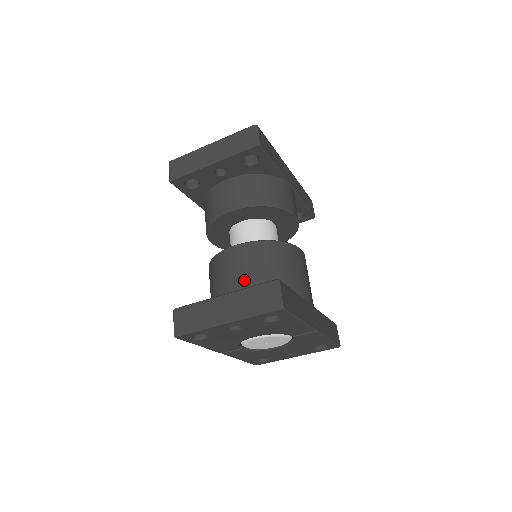
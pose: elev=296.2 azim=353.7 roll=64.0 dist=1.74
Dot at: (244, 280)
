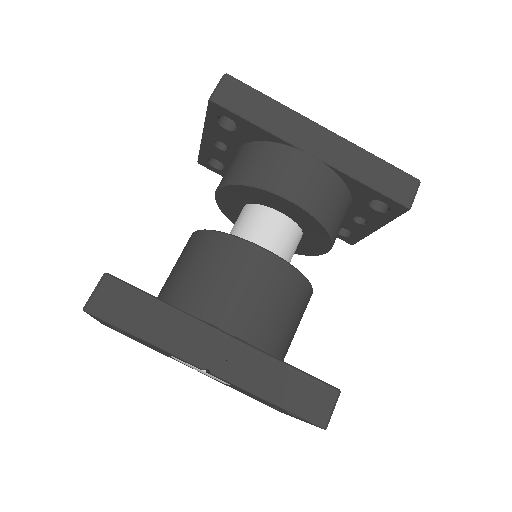
Dot at: (168, 277)
